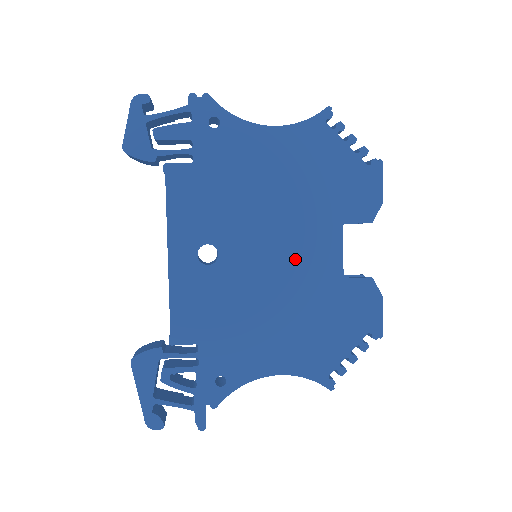
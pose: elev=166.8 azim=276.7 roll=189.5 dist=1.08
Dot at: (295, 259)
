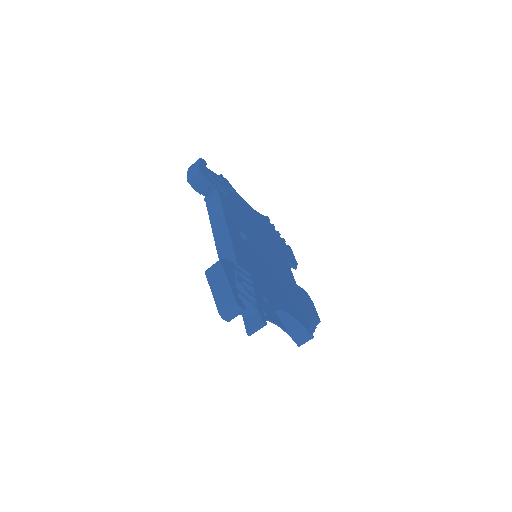
Dot at: (276, 263)
